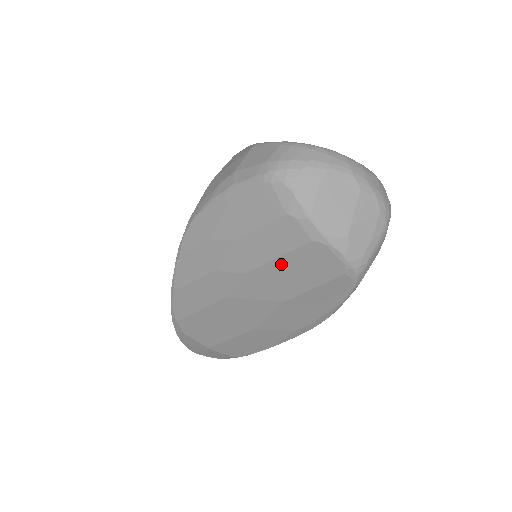
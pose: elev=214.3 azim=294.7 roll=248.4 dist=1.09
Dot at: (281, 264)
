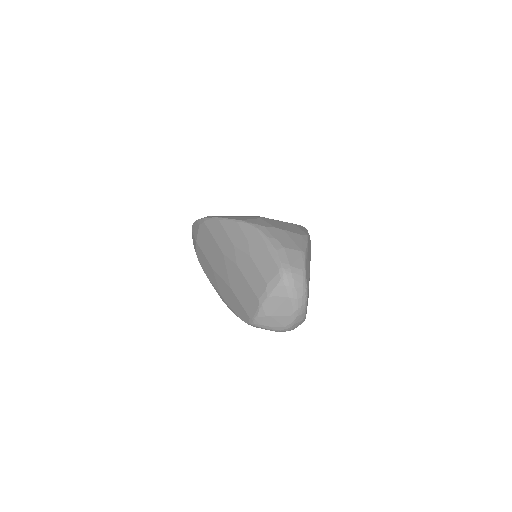
Dot at: (246, 284)
